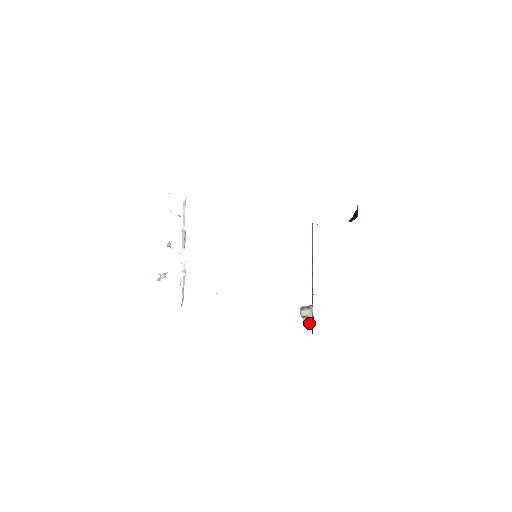
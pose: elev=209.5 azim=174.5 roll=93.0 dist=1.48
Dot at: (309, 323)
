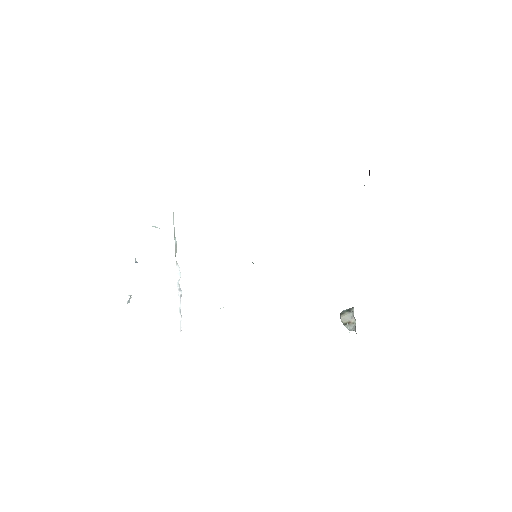
Dot at: occluded
